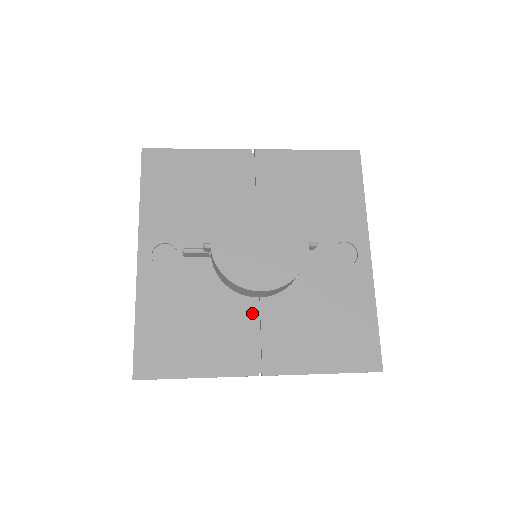
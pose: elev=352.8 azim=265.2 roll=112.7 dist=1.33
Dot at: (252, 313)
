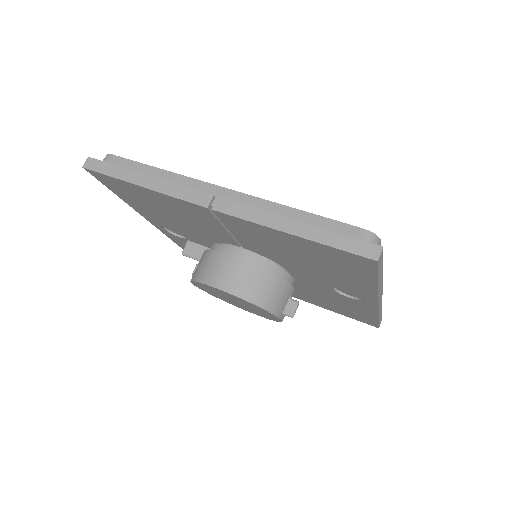
Dot at: occluded
